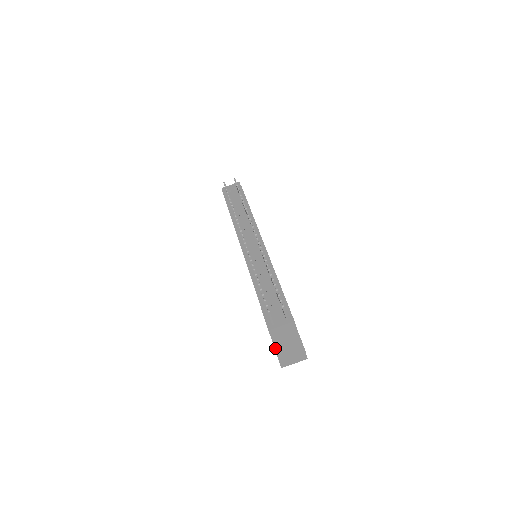
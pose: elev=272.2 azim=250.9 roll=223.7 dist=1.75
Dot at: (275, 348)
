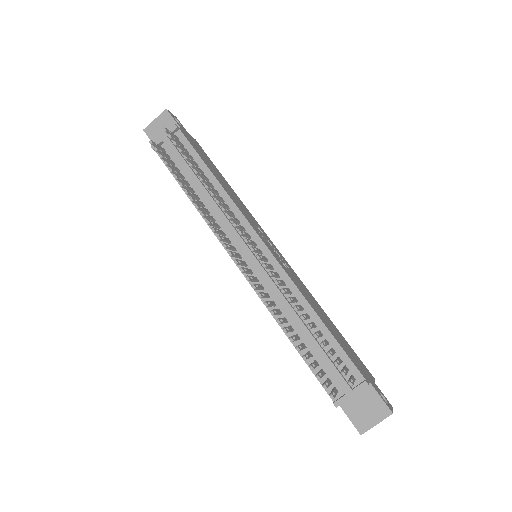
Dot at: (351, 420)
